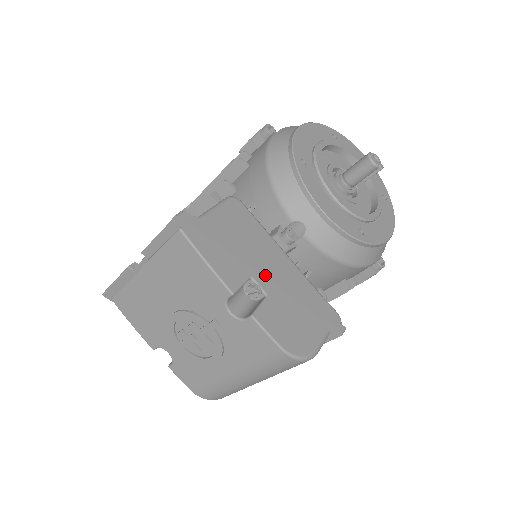
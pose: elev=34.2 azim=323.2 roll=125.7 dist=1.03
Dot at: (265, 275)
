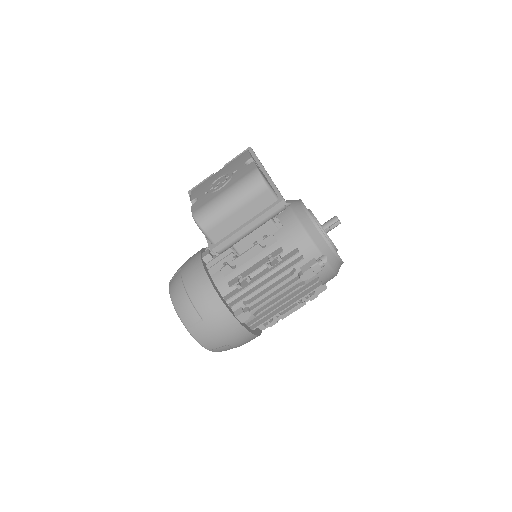
Dot at: (266, 171)
